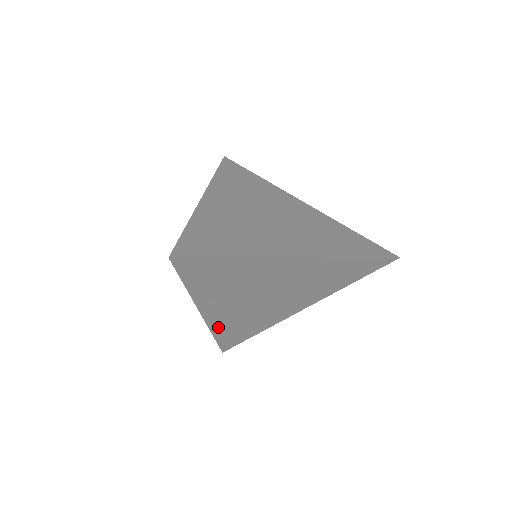
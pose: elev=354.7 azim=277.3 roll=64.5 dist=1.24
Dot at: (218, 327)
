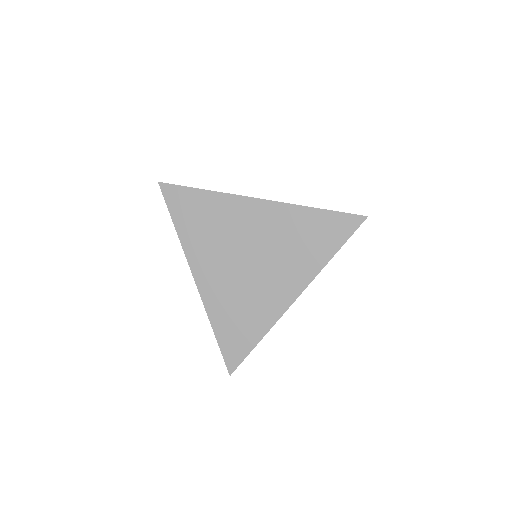
Dot at: (213, 308)
